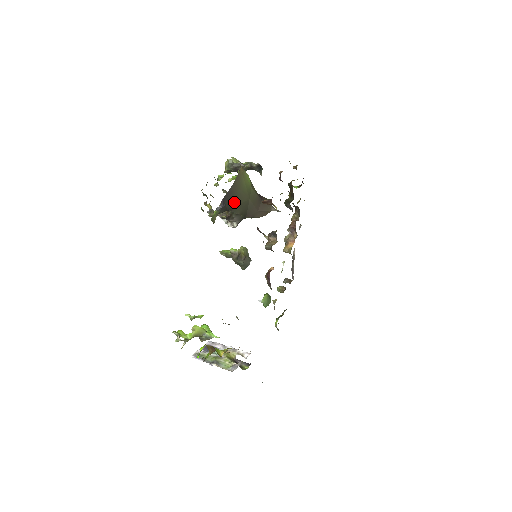
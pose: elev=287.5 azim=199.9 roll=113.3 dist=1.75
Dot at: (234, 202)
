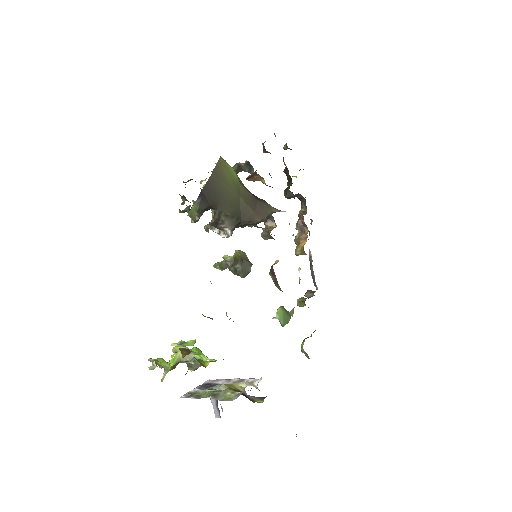
Dot at: (218, 197)
